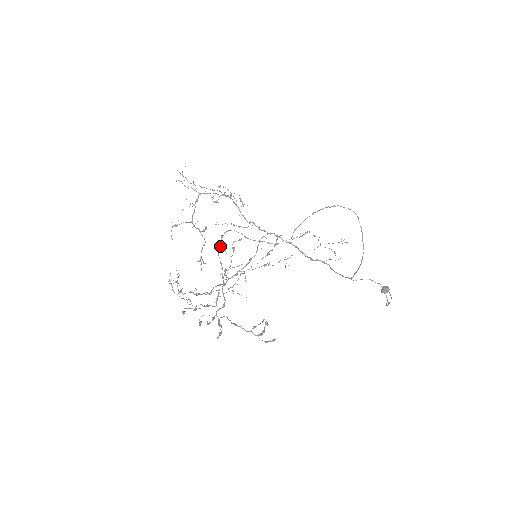
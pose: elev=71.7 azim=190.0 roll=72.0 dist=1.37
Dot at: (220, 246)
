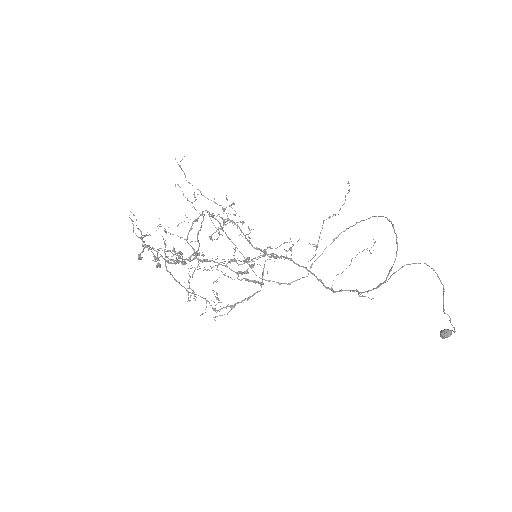
Dot at: occluded
